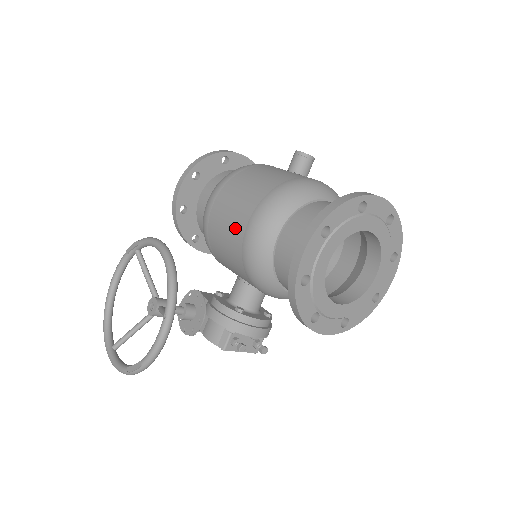
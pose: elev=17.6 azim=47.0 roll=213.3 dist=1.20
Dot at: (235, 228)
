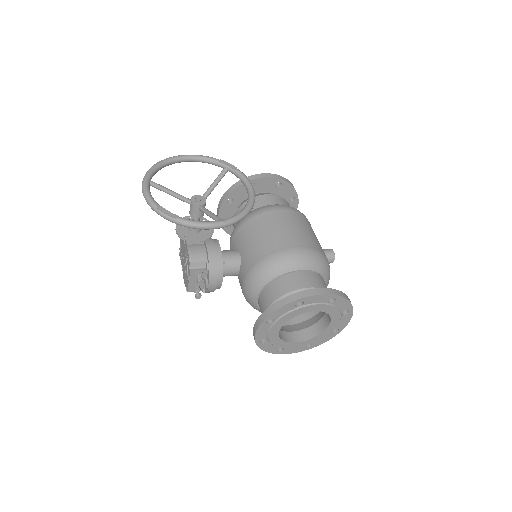
Dot at: (286, 237)
